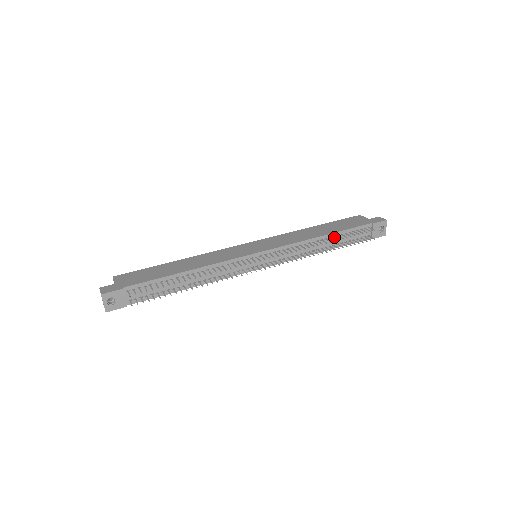
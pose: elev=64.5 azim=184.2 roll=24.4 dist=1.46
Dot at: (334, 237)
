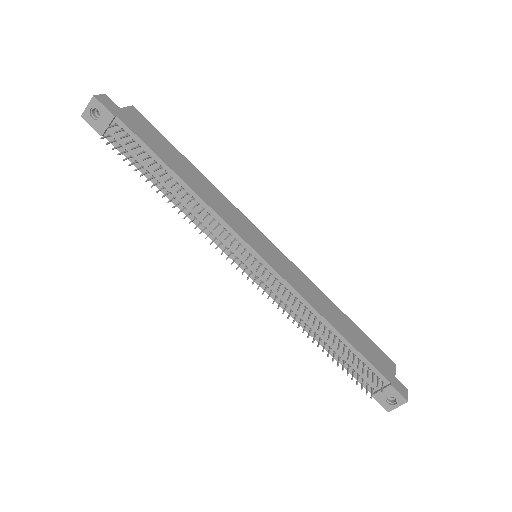
Dot at: (339, 341)
